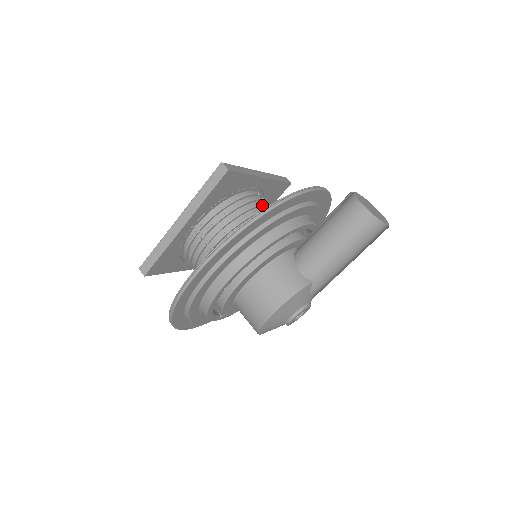
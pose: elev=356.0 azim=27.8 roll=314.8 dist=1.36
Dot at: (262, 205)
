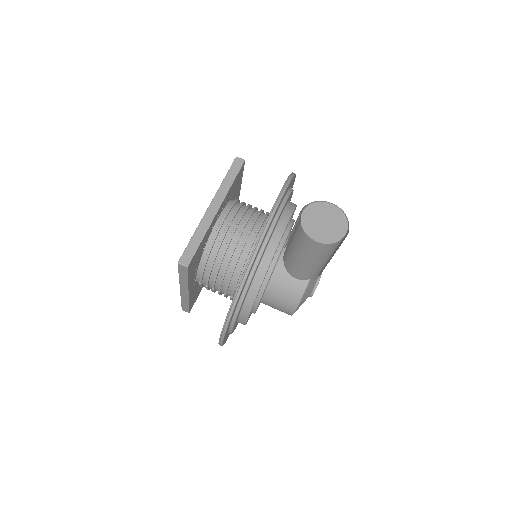
Dot at: (233, 235)
